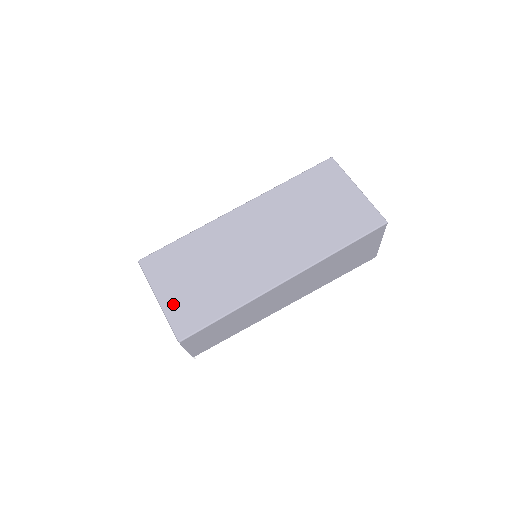
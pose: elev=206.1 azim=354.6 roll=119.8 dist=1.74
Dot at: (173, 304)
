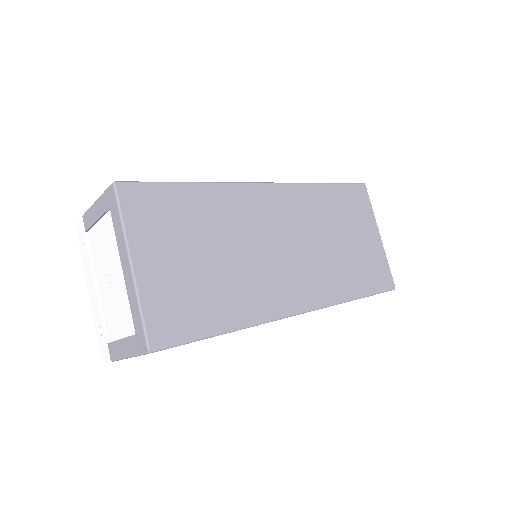
Dot at: (155, 284)
